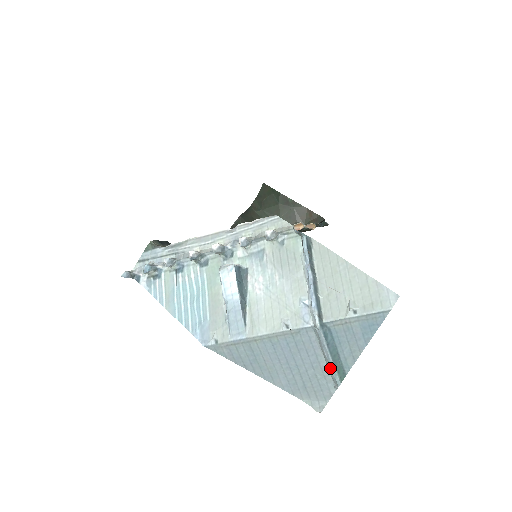
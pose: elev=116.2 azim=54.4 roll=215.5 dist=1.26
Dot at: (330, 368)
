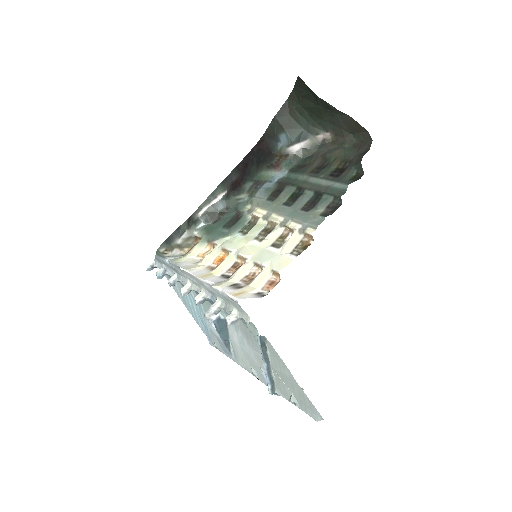
Dot at: occluded
